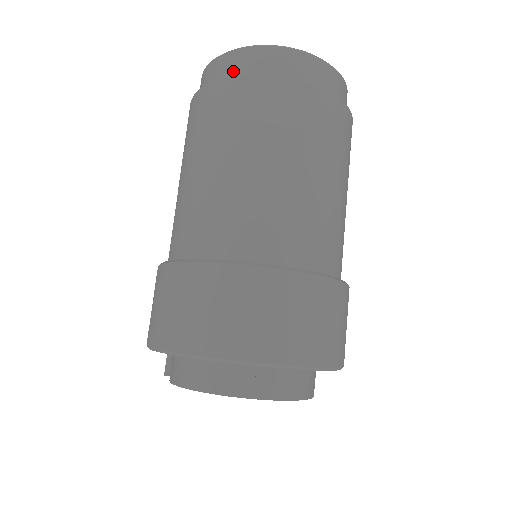
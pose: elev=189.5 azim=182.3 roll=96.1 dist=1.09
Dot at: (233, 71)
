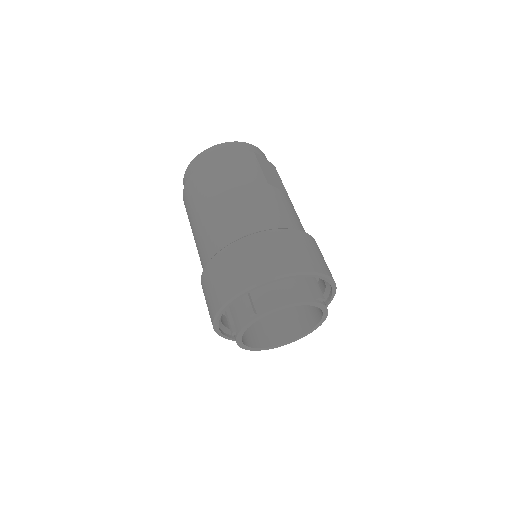
Dot at: (241, 150)
